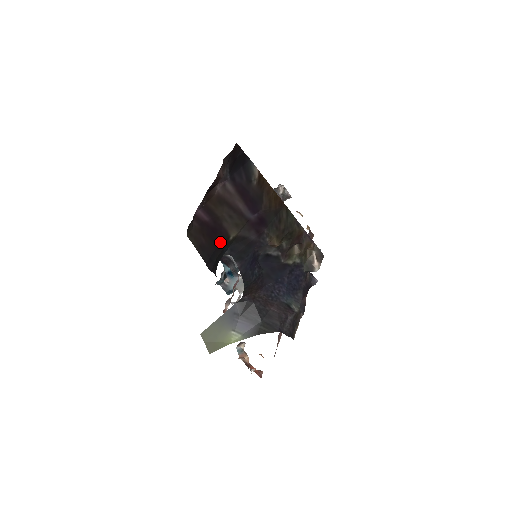
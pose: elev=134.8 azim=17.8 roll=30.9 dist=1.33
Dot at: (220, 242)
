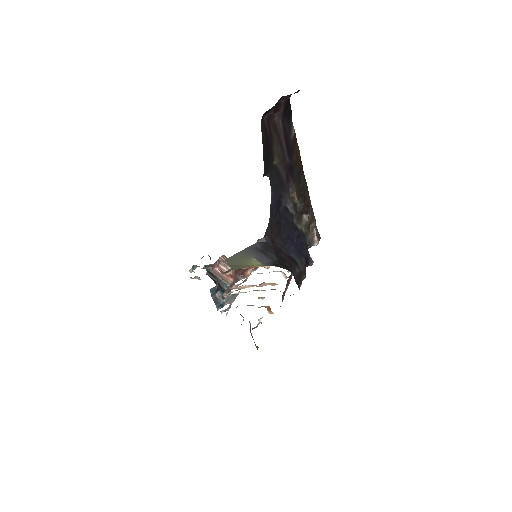
Dot at: (269, 157)
